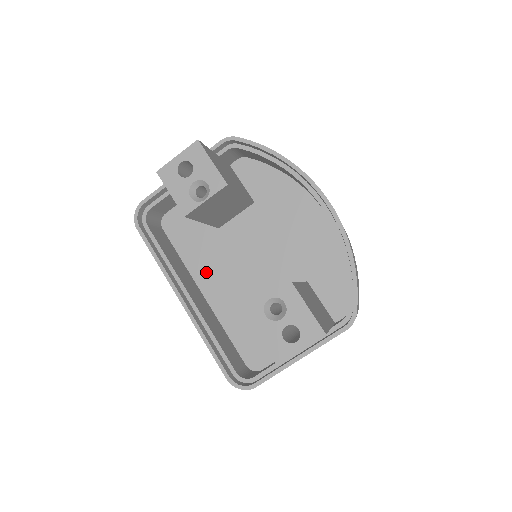
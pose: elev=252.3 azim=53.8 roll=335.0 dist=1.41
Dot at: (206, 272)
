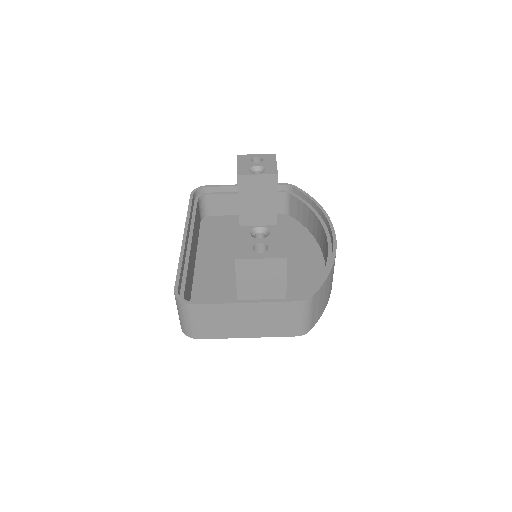
Dot at: (210, 254)
